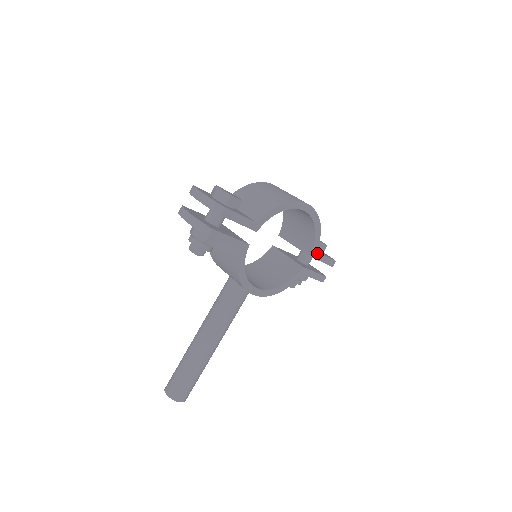
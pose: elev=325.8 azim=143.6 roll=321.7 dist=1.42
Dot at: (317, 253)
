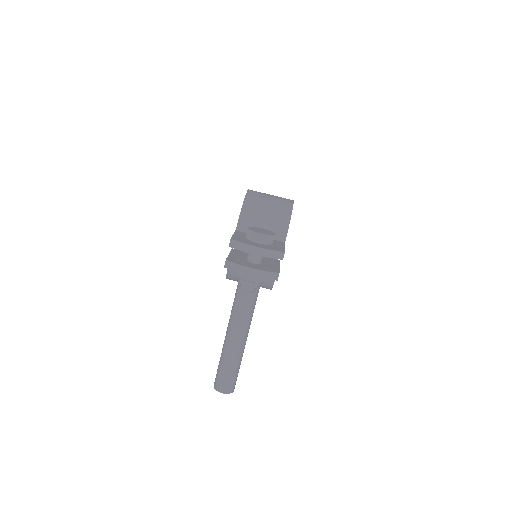
Dot at: occluded
